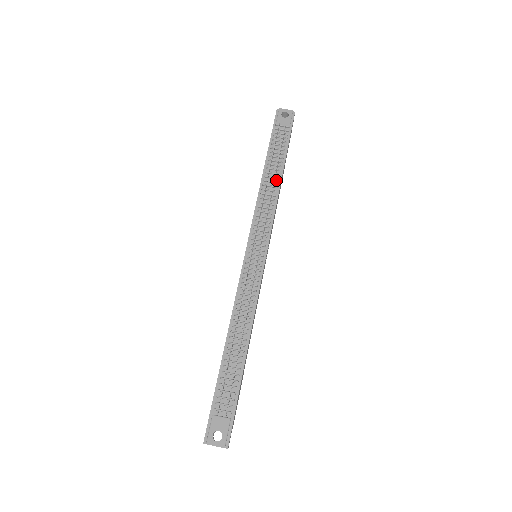
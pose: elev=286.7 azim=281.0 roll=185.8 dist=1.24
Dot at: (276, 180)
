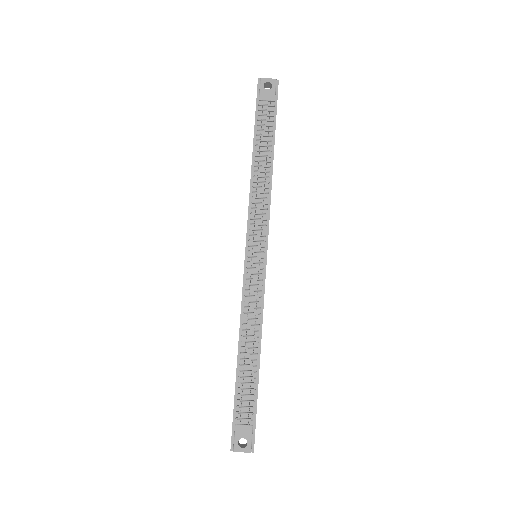
Dot at: (267, 169)
